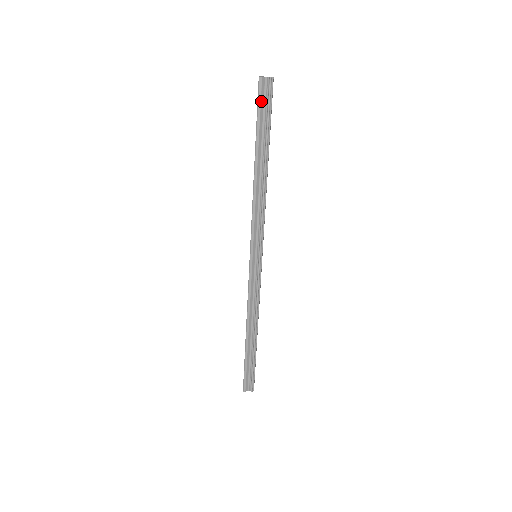
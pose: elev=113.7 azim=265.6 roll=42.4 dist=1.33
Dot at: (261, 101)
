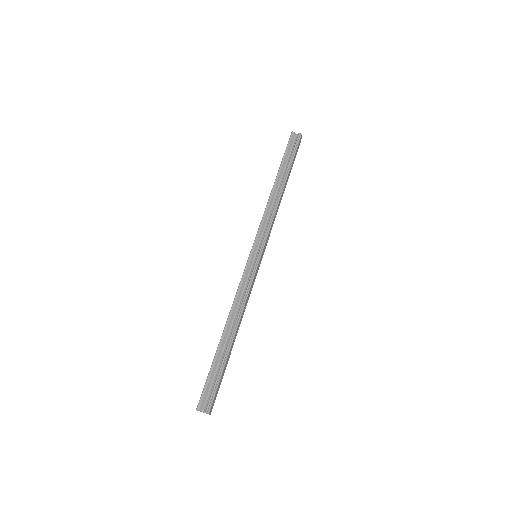
Dot at: (290, 144)
